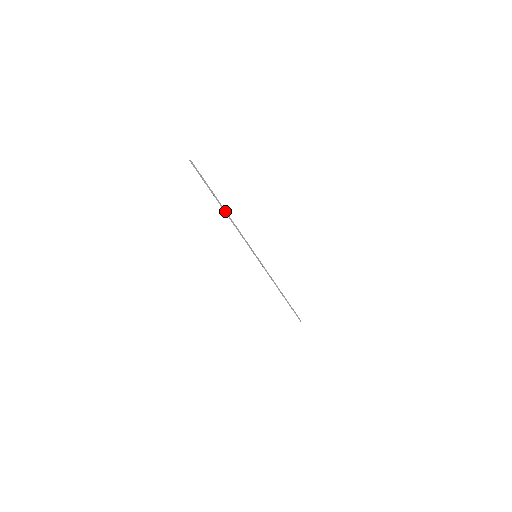
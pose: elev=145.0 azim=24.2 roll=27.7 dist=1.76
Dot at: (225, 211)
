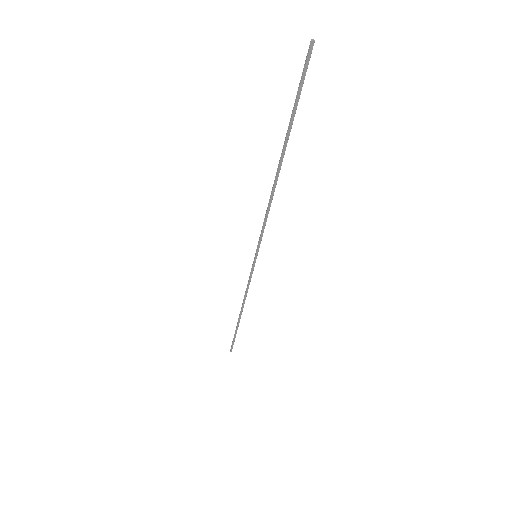
Dot at: (279, 169)
